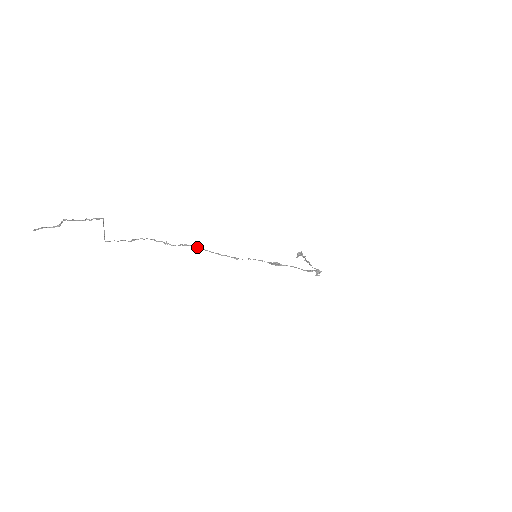
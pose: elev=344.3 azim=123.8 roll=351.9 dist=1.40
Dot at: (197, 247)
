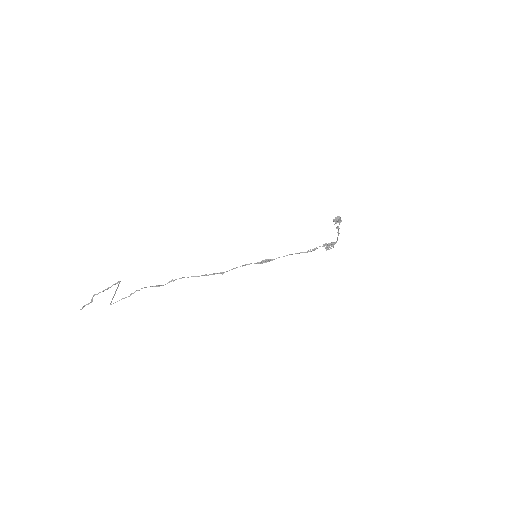
Dot at: occluded
